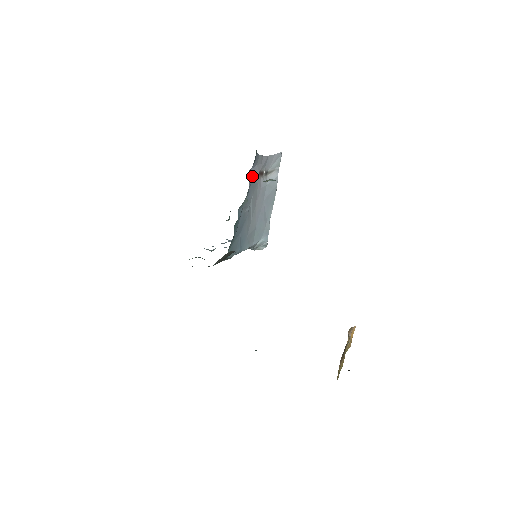
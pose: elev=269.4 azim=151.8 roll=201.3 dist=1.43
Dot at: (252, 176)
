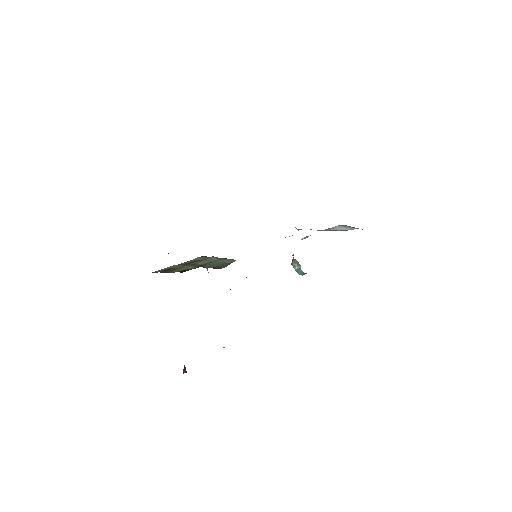
Dot at: occluded
